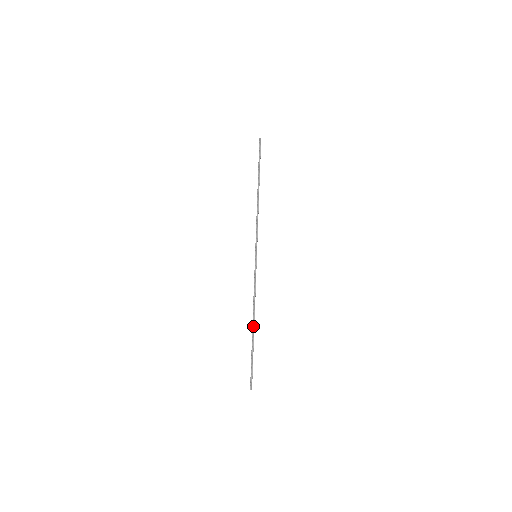
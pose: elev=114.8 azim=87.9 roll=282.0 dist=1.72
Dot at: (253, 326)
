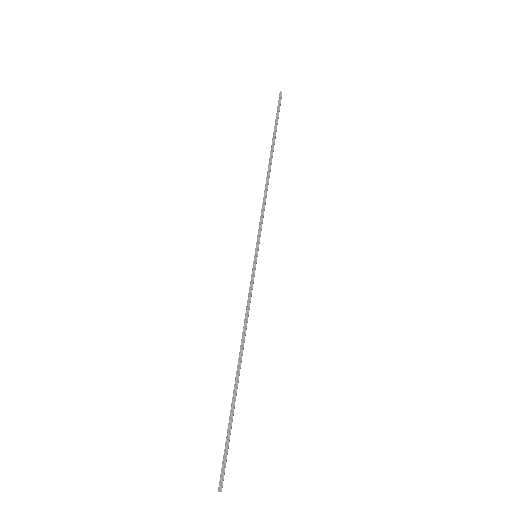
Dot at: (238, 371)
